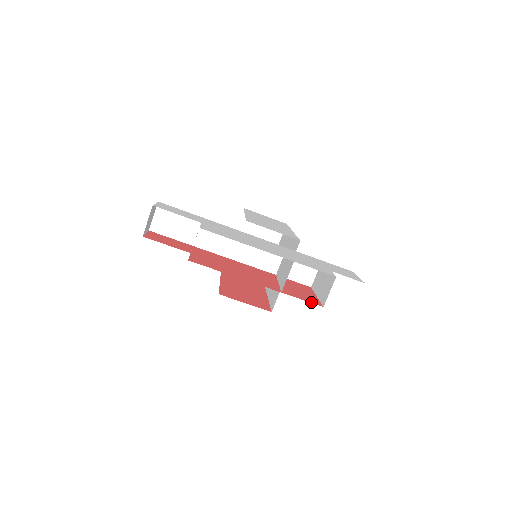
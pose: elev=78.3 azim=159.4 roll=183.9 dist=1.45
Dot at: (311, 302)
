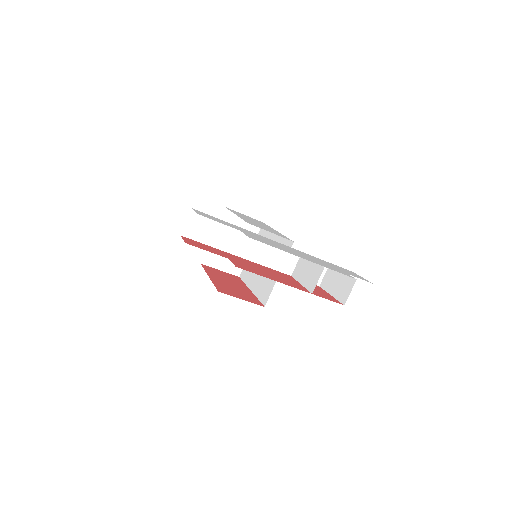
Dot at: (335, 301)
